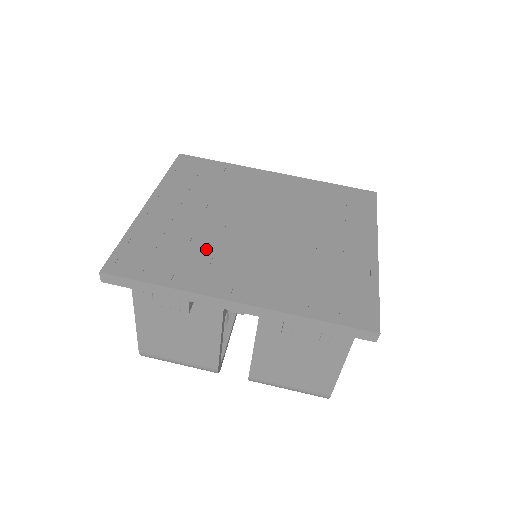
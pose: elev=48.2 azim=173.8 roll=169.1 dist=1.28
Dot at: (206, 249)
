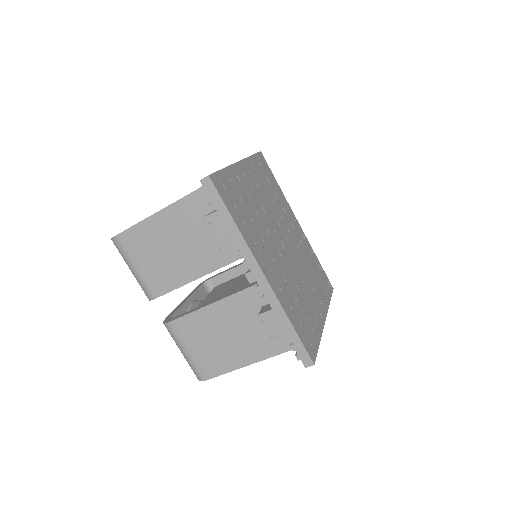
Dot at: (259, 226)
